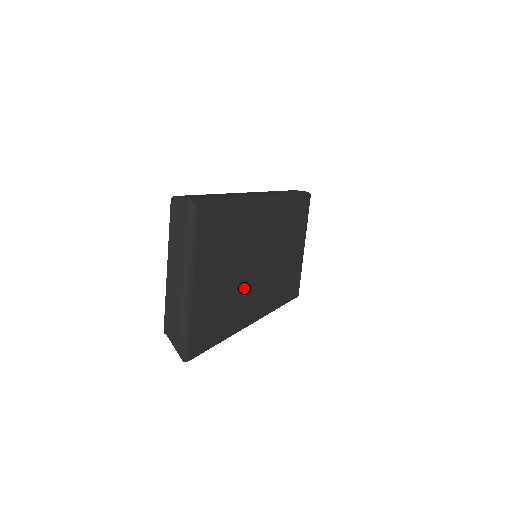
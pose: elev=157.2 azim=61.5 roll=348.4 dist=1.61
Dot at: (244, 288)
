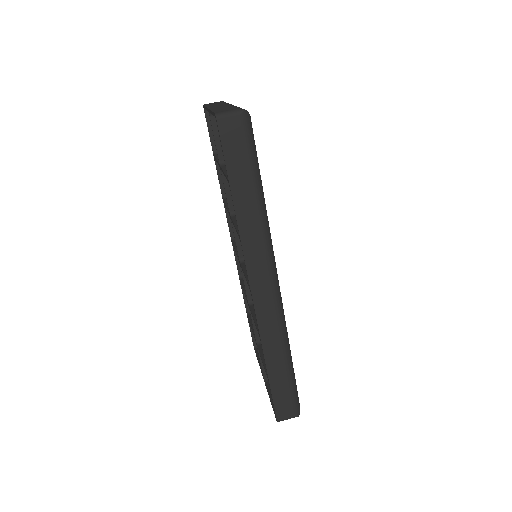
Dot at: occluded
